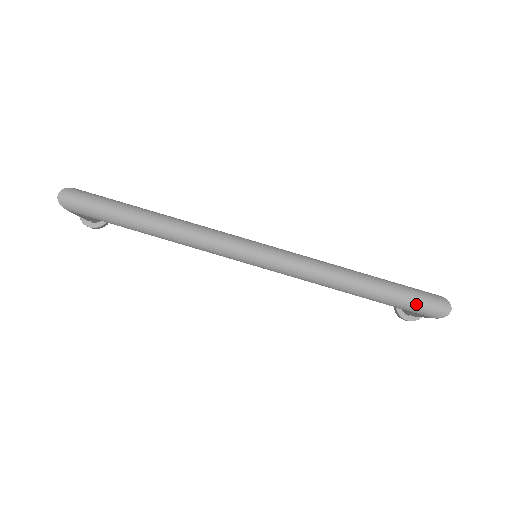
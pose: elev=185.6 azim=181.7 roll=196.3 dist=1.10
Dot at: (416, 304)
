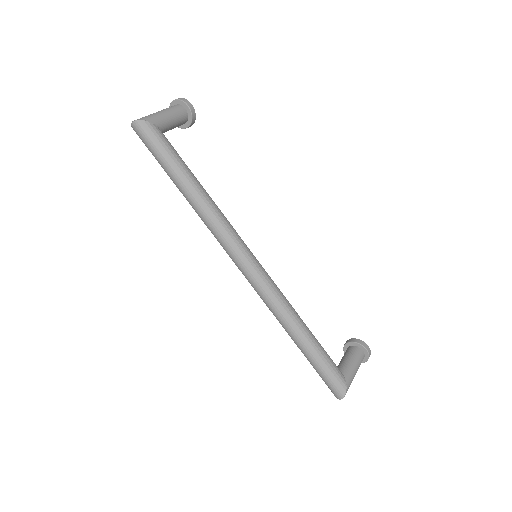
Dot at: (322, 378)
